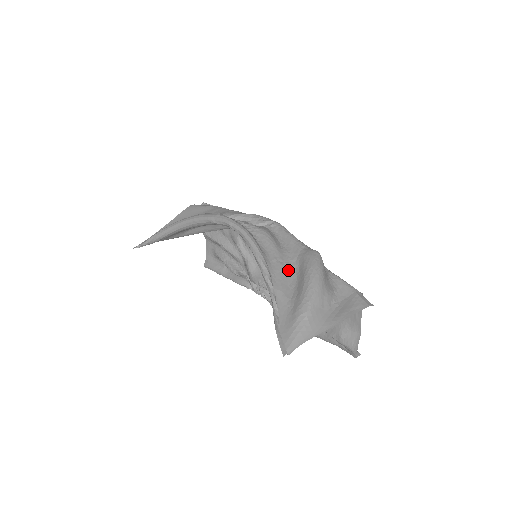
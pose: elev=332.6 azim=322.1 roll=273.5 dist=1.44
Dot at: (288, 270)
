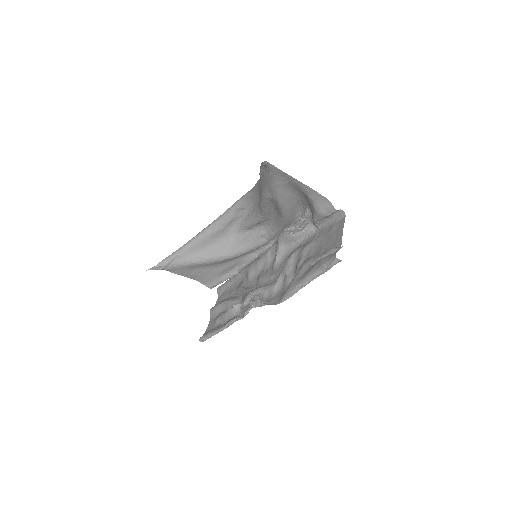
Dot at: occluded
